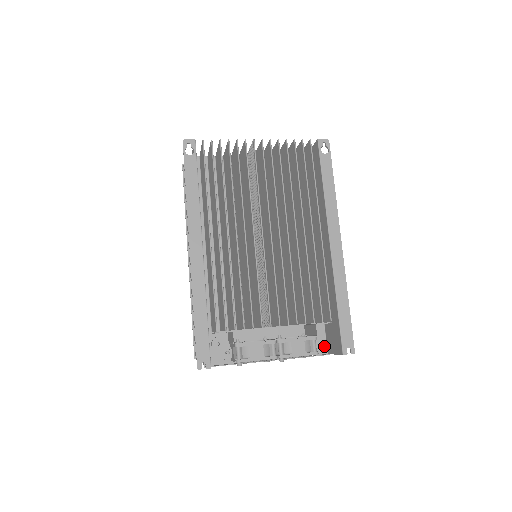
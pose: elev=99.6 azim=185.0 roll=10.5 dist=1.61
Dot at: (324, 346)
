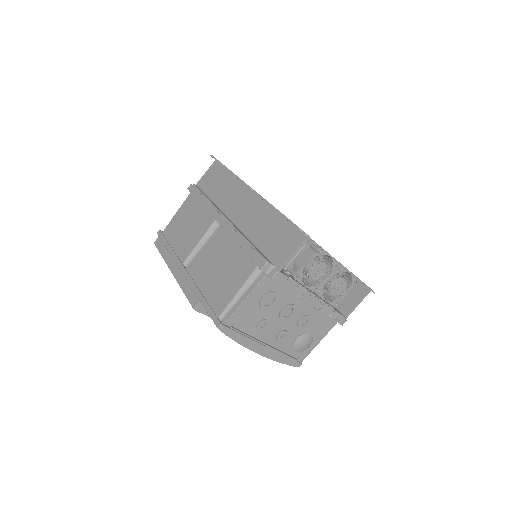
Dot at: (340, 312)
